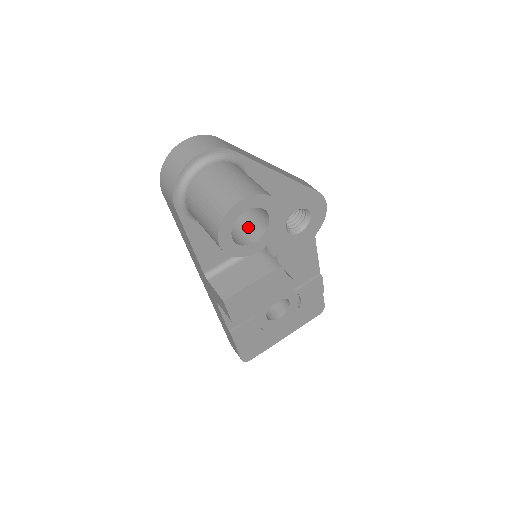
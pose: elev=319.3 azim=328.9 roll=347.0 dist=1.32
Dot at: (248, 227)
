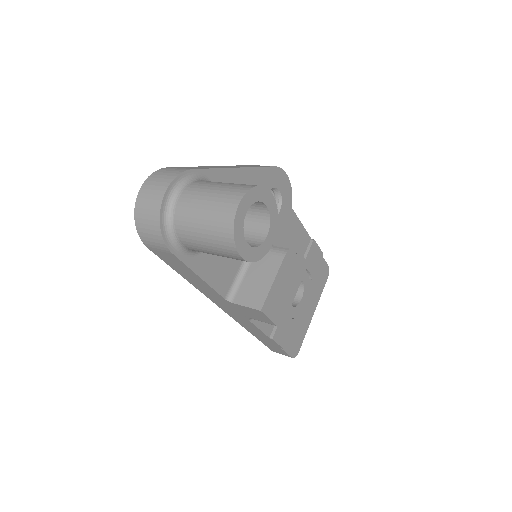
Dot at: (250, 228)
